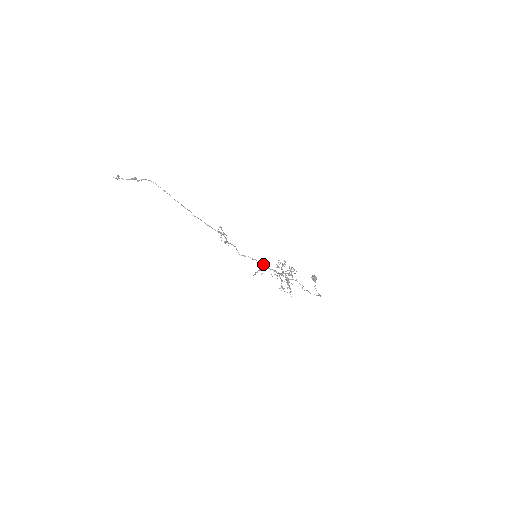
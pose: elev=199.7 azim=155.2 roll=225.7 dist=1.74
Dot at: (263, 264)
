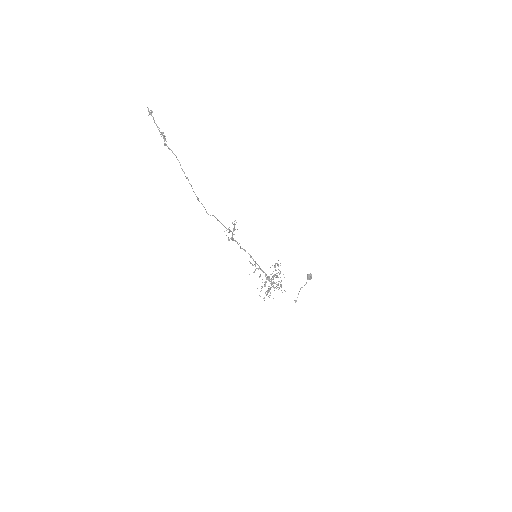
Dot at: (258, 265)
